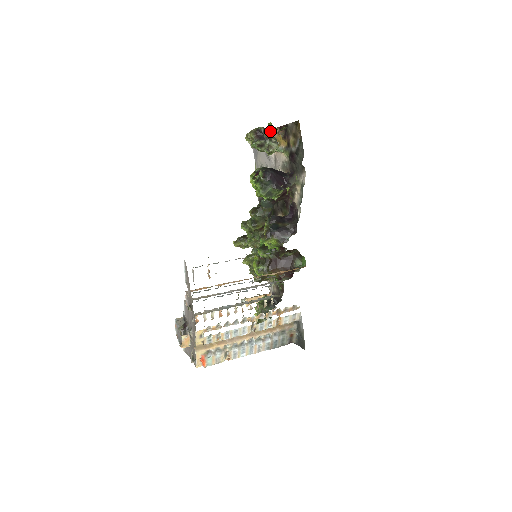
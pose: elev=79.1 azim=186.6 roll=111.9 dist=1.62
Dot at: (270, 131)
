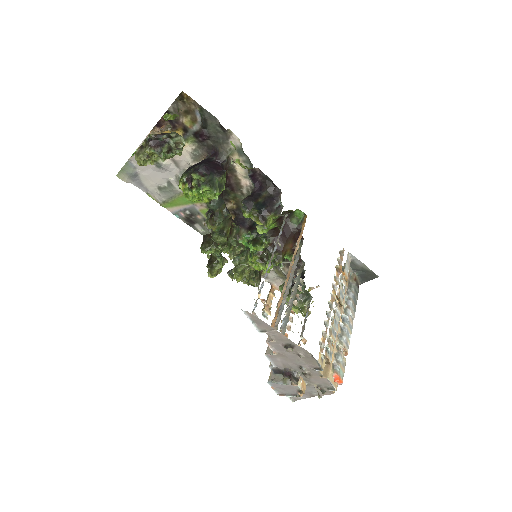
Dot at: occluded
